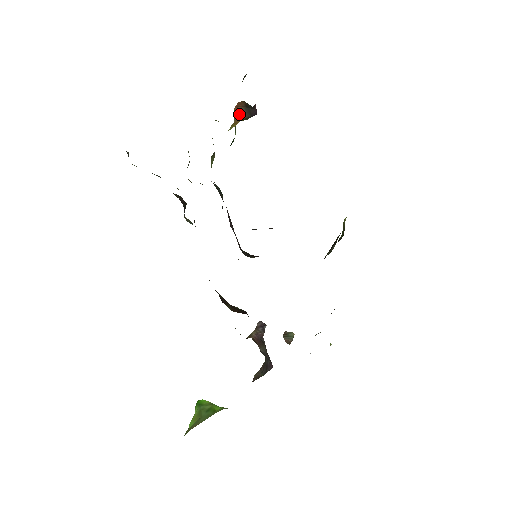
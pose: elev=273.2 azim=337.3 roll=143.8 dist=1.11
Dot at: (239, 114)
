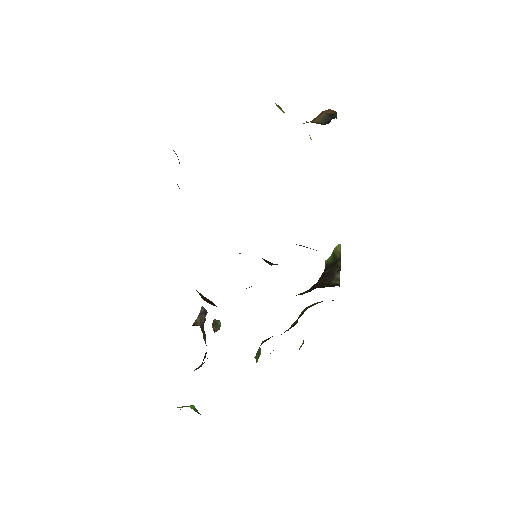
Dot at: (316, 117)
